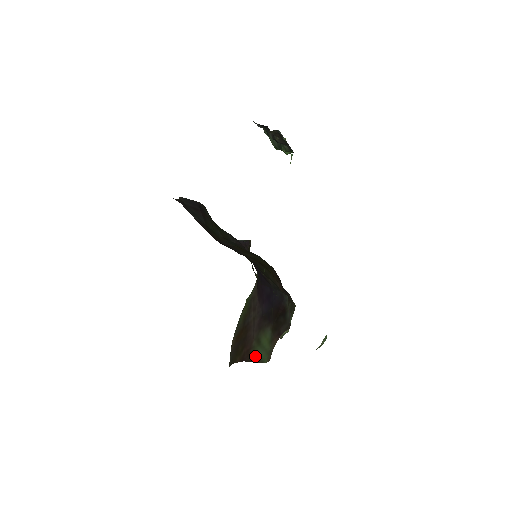
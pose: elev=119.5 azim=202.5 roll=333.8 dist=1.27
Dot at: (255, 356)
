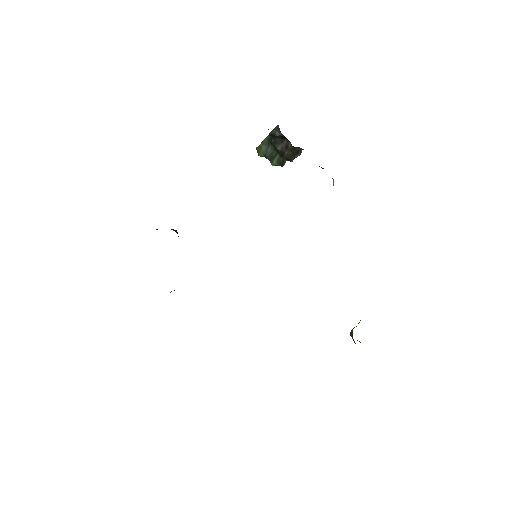
Dot at: occluded
